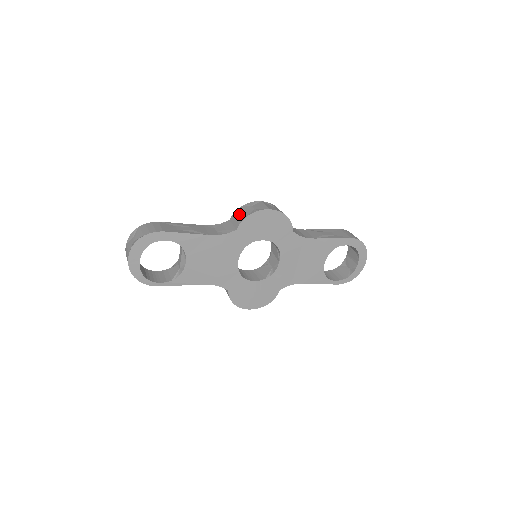
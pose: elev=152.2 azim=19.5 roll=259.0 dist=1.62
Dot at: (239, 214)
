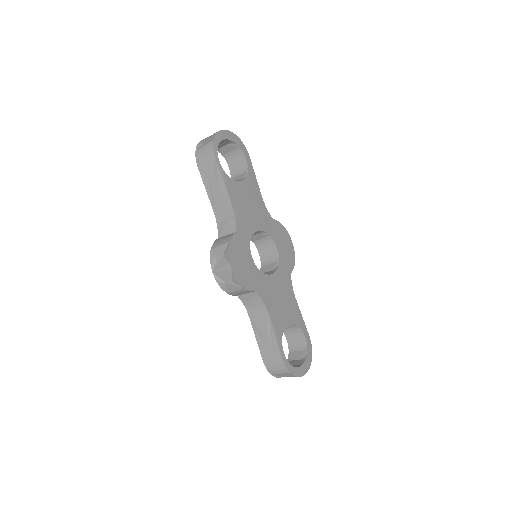
Dot at: occluded
